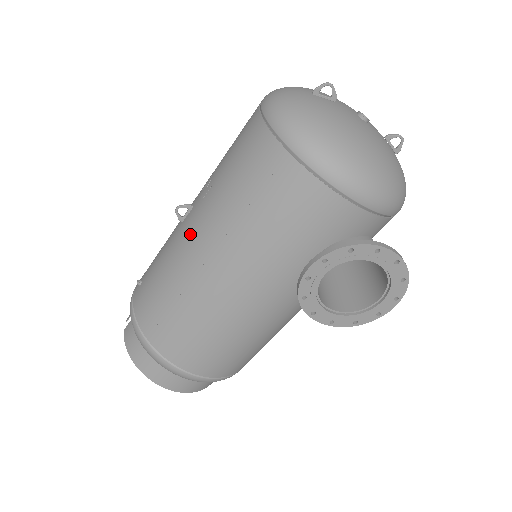
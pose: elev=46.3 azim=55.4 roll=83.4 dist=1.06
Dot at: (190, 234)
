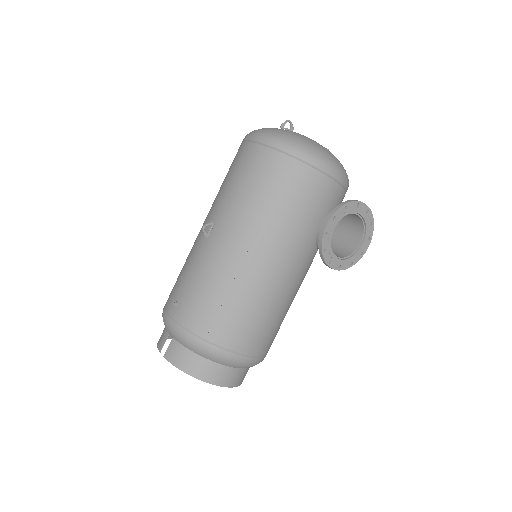
Dot at: (225, 239)
